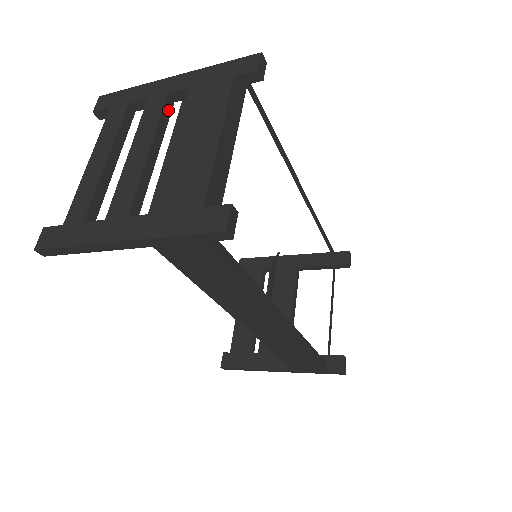
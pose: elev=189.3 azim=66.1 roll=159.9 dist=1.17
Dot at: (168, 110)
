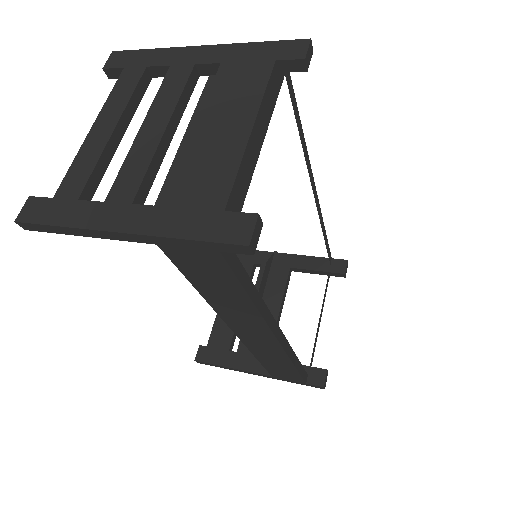
Dot at: (192, 84)
